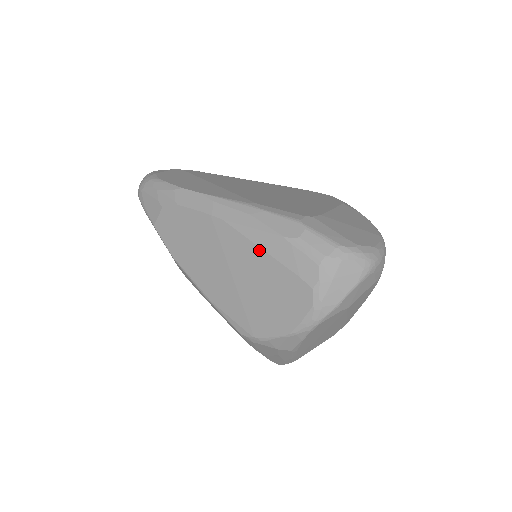
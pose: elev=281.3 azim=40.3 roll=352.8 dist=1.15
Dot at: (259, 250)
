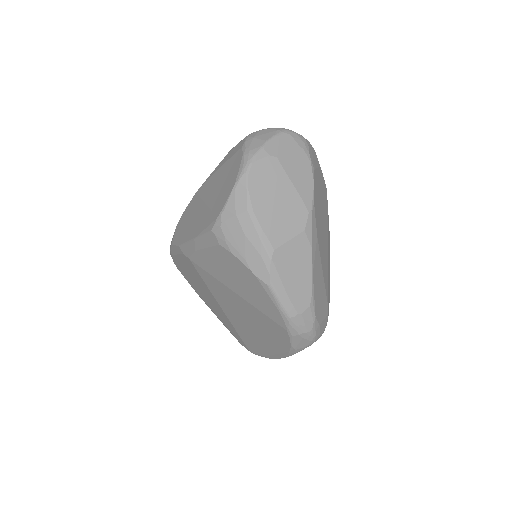
Dot at: (217, 172)
